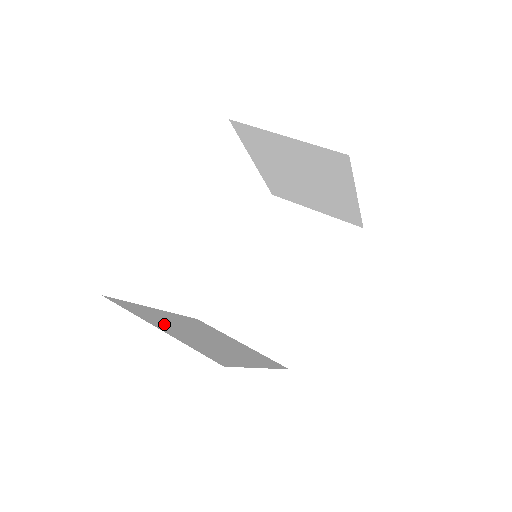
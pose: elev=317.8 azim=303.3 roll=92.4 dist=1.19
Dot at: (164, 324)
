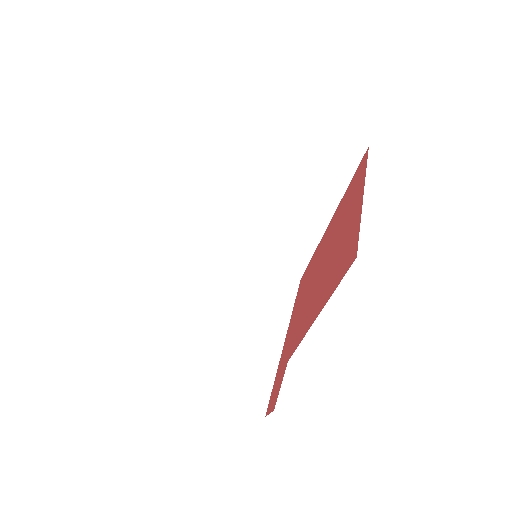
Dot at: (200, 362)
